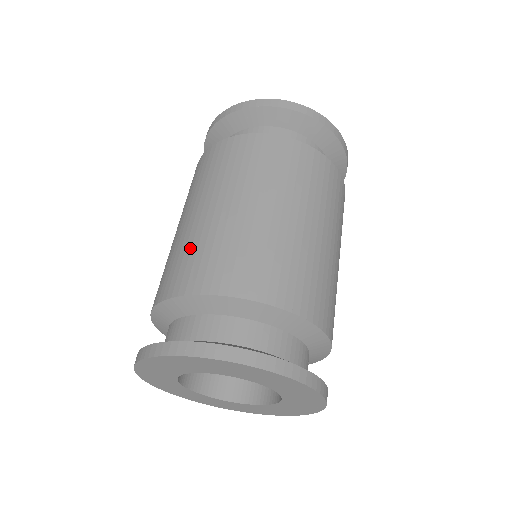
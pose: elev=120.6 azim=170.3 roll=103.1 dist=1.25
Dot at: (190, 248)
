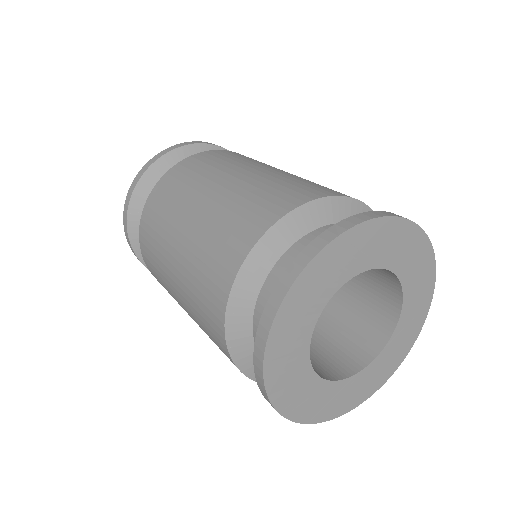
Dot at: (224, 219)
